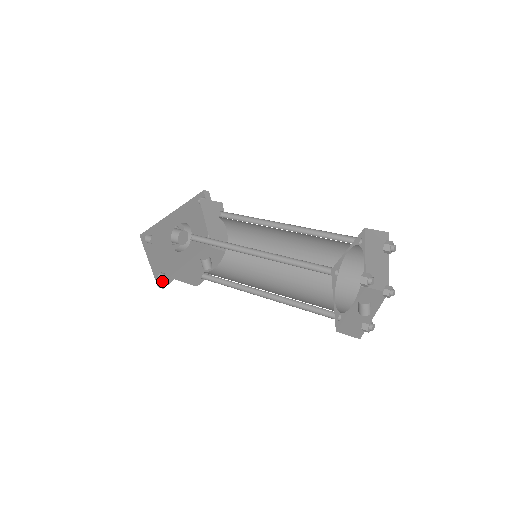
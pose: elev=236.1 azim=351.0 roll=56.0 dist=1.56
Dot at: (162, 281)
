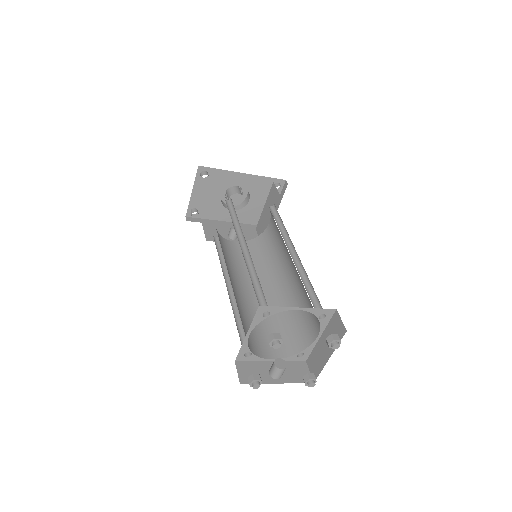
Dot at: (193, 216)
